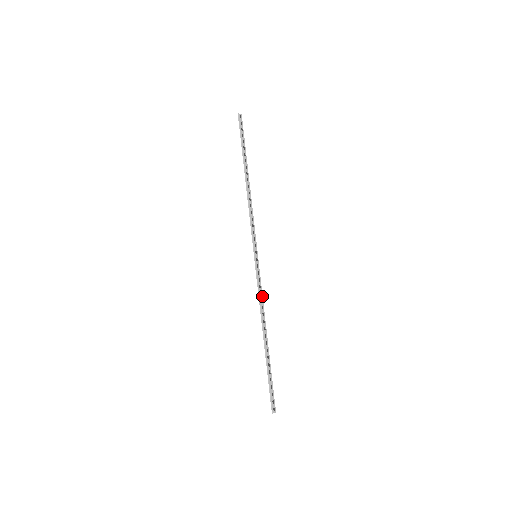
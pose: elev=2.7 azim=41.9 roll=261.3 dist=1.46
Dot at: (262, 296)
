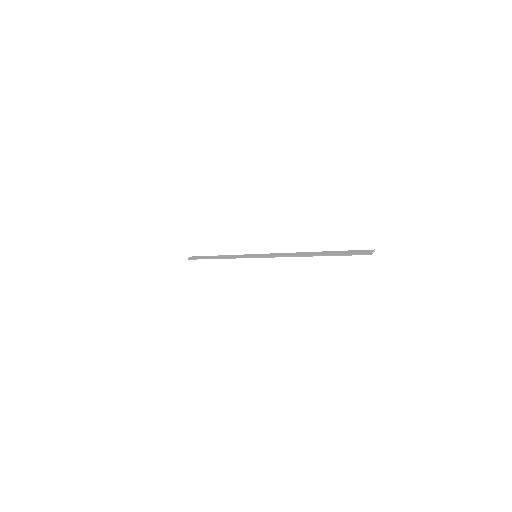
Dot at: (236, 256)
